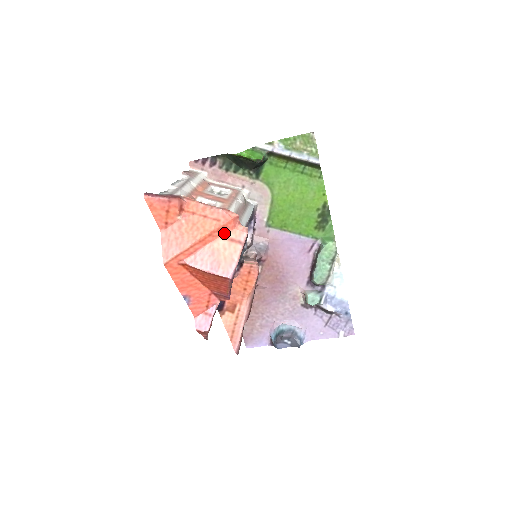
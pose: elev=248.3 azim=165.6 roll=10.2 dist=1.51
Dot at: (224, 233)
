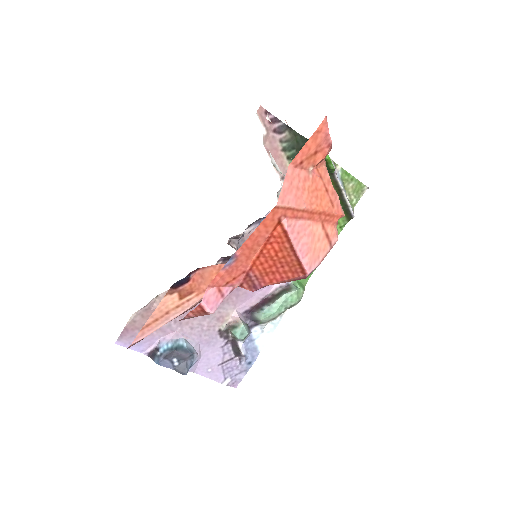
Dot at: (326, 222)
